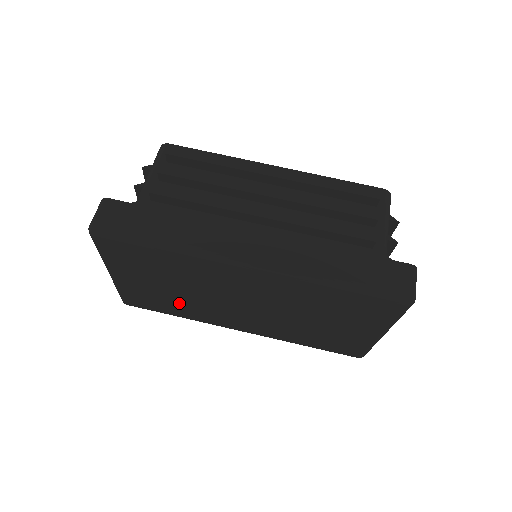
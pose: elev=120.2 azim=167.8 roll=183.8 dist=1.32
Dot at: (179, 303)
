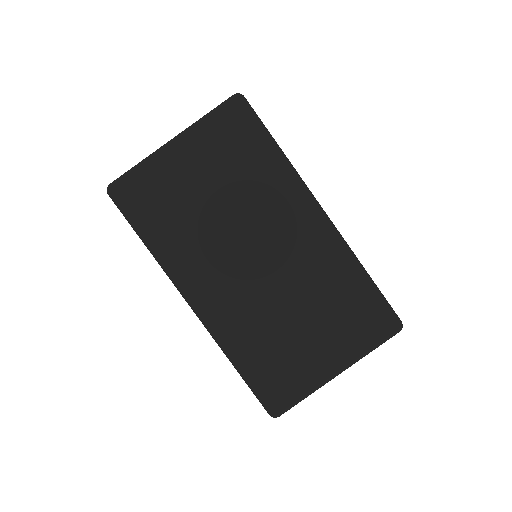
Dot at: (187, 221)
